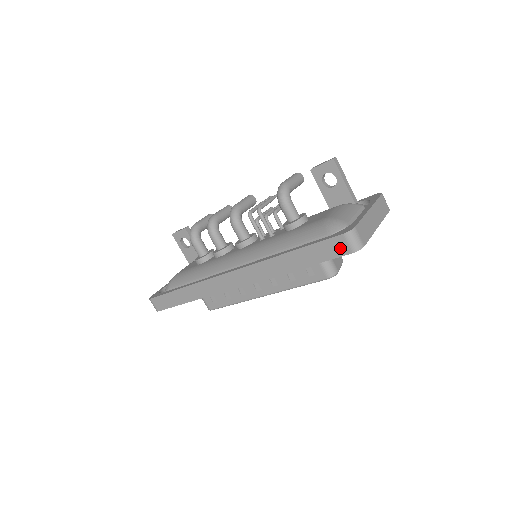
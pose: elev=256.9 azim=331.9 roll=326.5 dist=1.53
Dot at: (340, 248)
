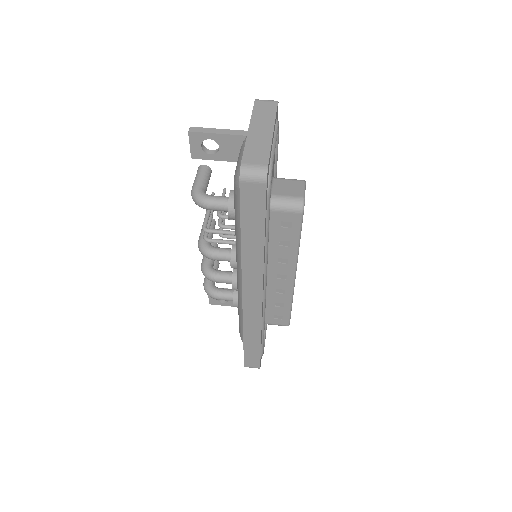
Dot at: (255, 192)
